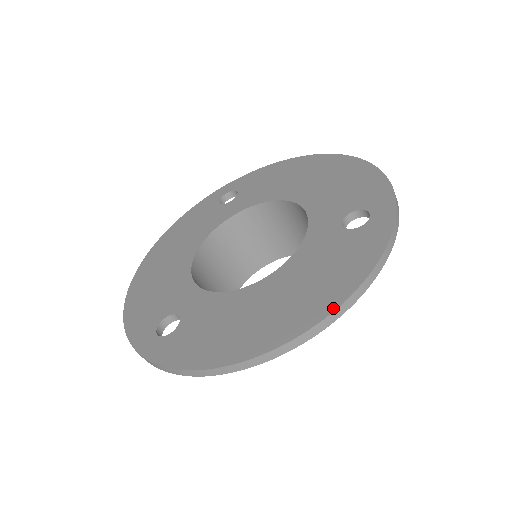
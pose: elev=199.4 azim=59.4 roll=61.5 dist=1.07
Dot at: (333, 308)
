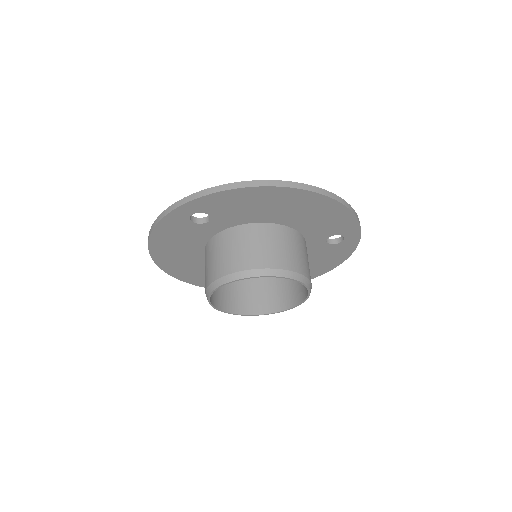
Dot at: (330, 193)
